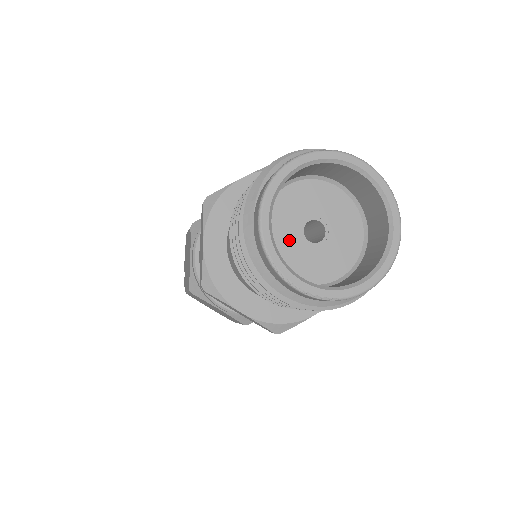
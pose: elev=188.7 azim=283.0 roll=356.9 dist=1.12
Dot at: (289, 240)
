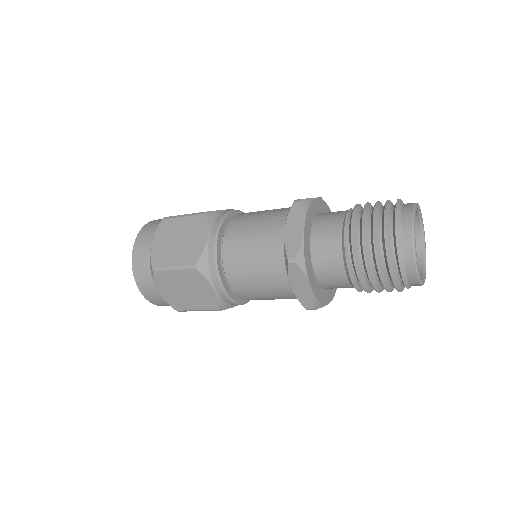
Dot at: occluded
